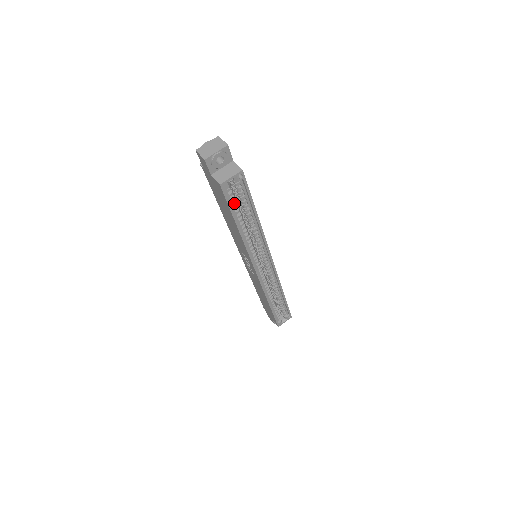
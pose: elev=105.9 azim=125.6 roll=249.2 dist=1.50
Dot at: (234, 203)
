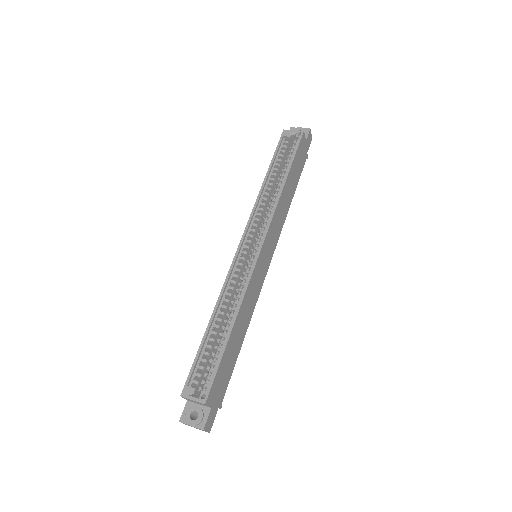
Dot at: (281, 155)
